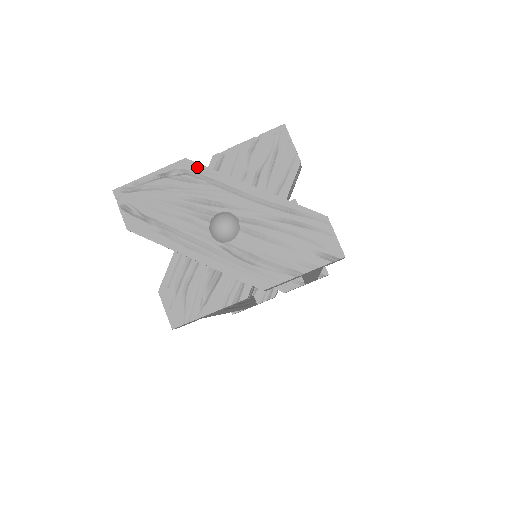
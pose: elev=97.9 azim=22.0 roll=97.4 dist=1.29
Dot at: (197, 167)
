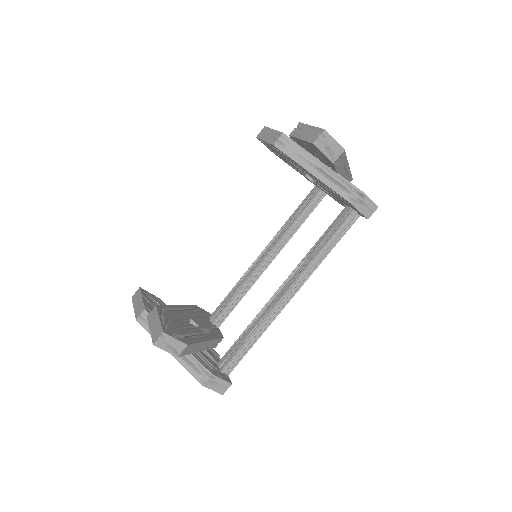
Dot at: (143, 326)
